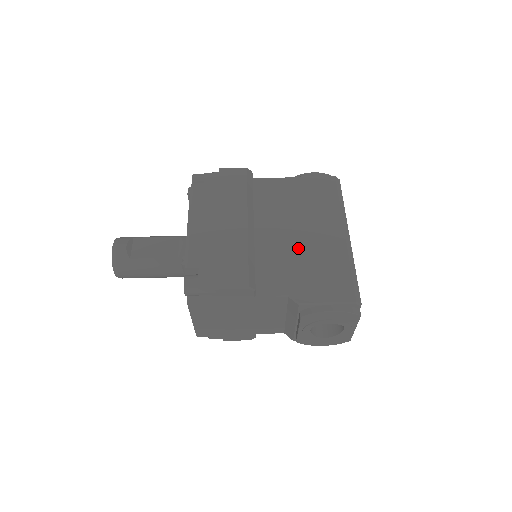
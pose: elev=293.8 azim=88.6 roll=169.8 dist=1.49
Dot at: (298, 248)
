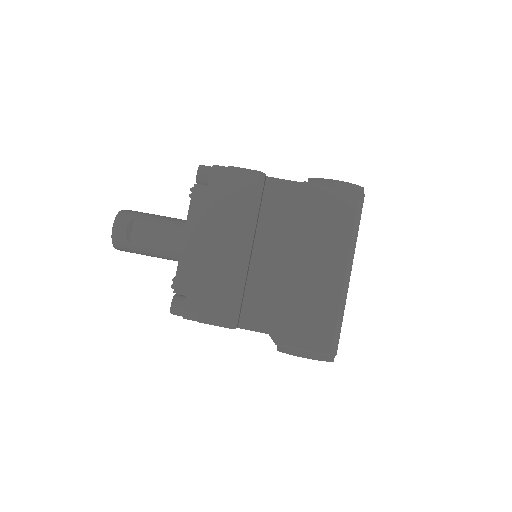
Dot at: (292, 282)
